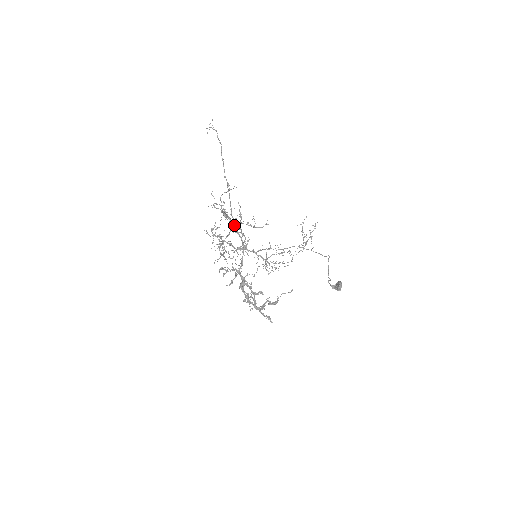
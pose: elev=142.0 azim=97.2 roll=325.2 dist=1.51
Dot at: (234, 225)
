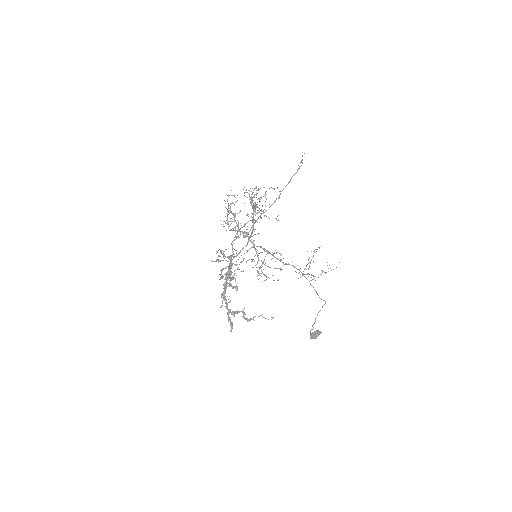
Dot at: (256, 220)
